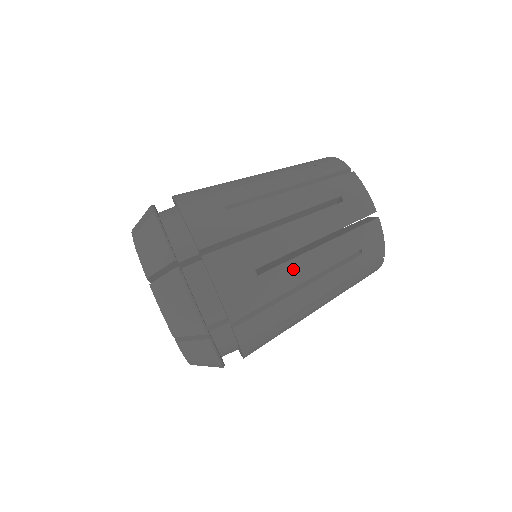
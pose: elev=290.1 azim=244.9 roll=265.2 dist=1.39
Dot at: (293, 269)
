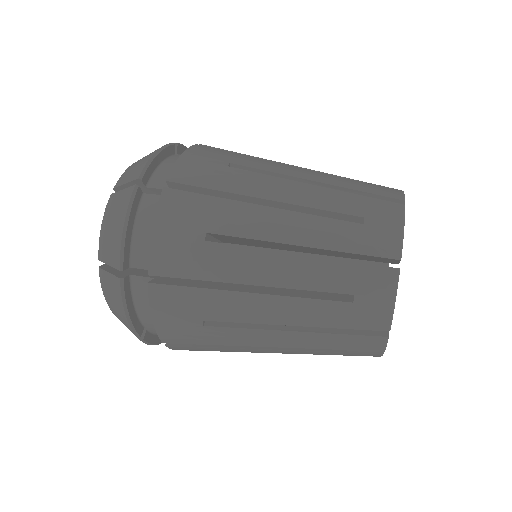
Dot at: (267, 182)
